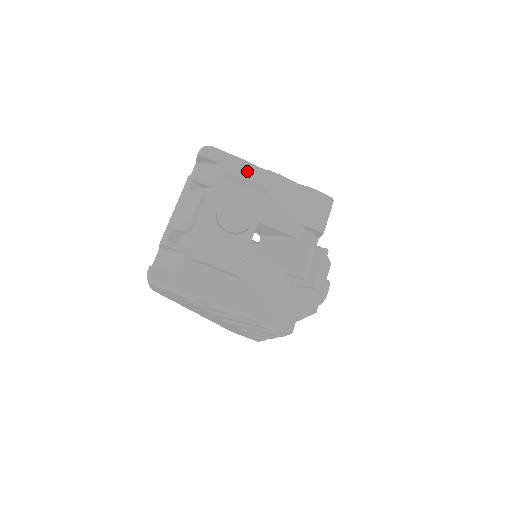
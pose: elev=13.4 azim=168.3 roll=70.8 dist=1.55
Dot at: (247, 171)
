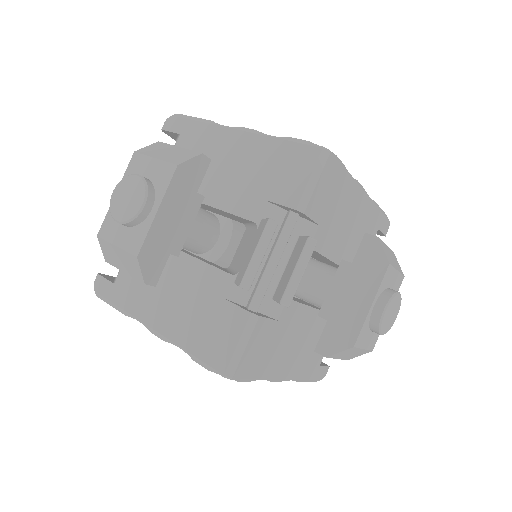
Dot at: (207, 135)
